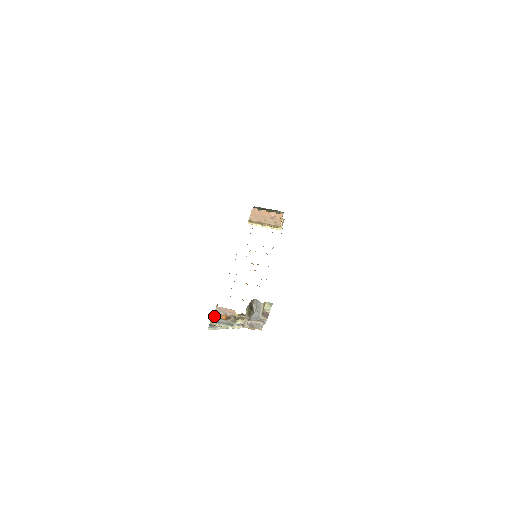
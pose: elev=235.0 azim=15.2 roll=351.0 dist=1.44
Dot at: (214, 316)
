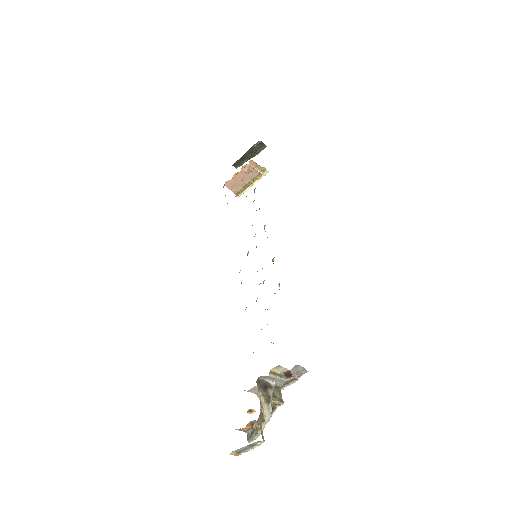
Dot at: (241, 429)
